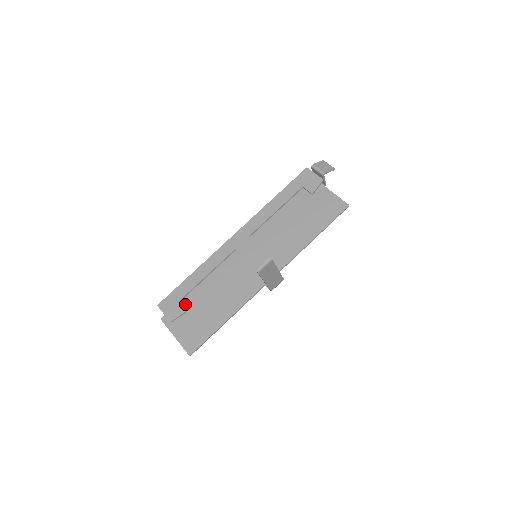
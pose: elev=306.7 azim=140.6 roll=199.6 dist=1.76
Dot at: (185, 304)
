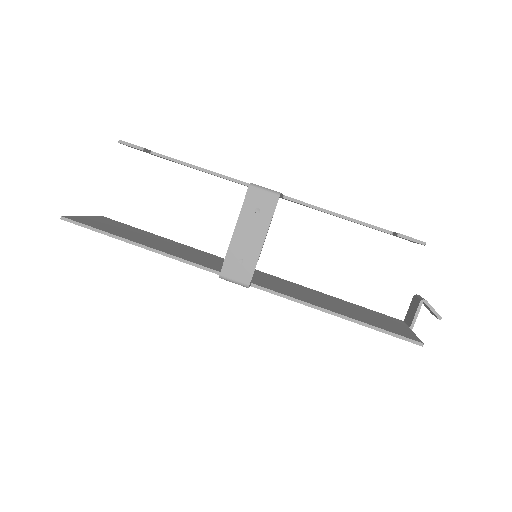
Dot at: (136, 229)
